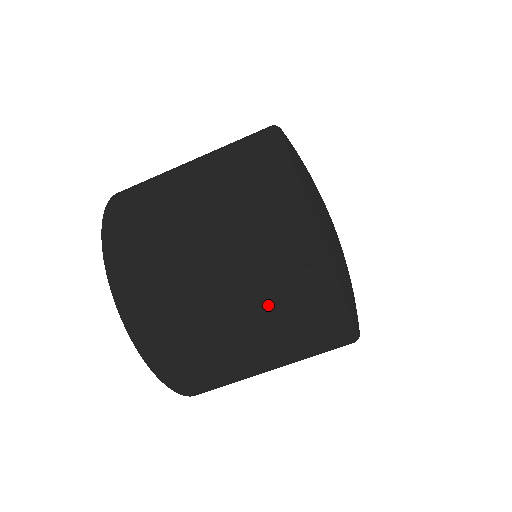
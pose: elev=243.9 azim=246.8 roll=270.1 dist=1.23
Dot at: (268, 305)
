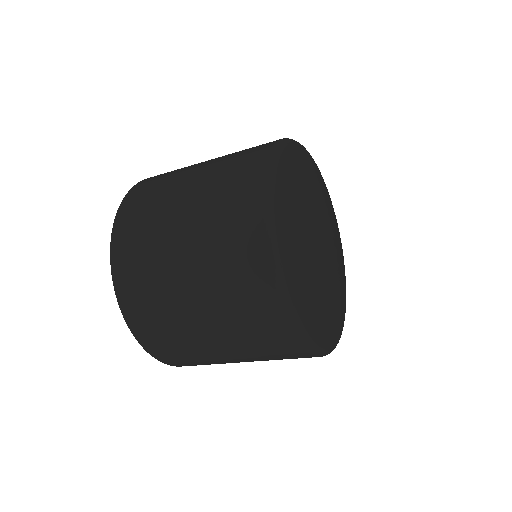
Dot at: occluded
